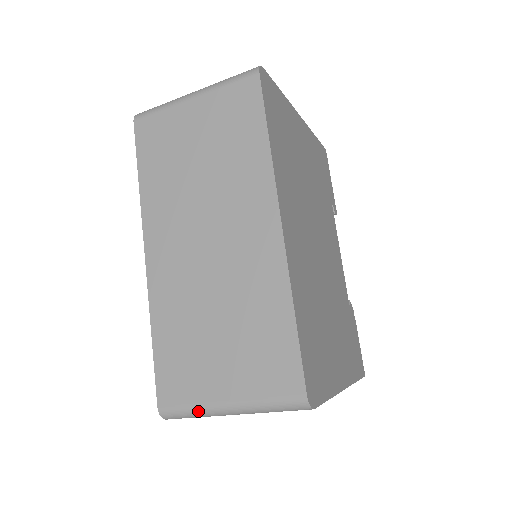
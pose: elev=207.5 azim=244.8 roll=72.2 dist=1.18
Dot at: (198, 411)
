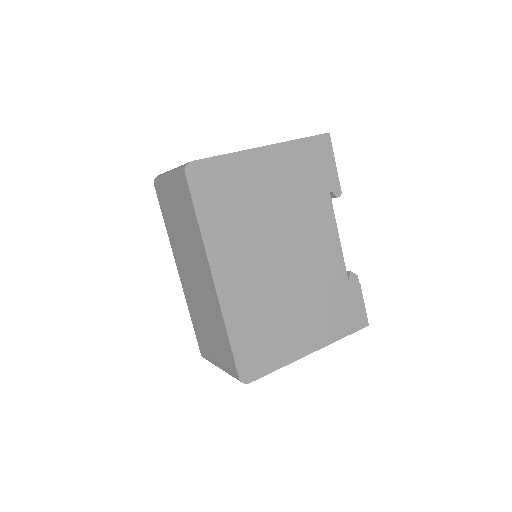
Dot at: (212, 363)
